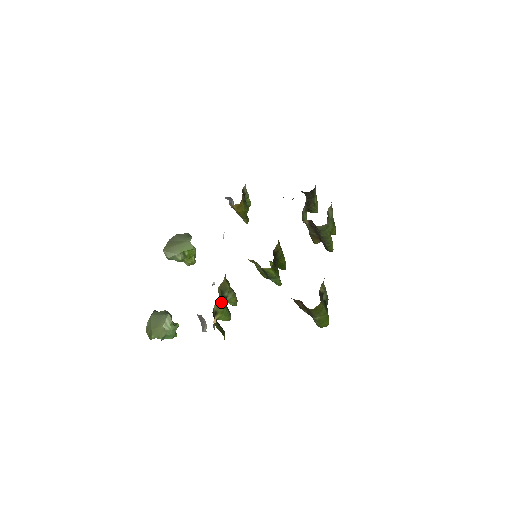
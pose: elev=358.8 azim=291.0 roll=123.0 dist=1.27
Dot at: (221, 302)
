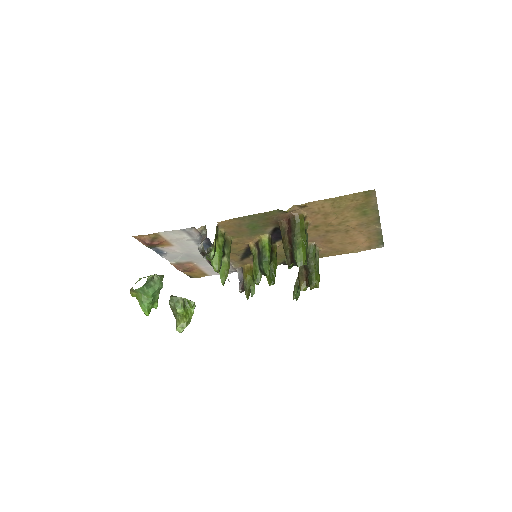
Dot at: (223, 238)
